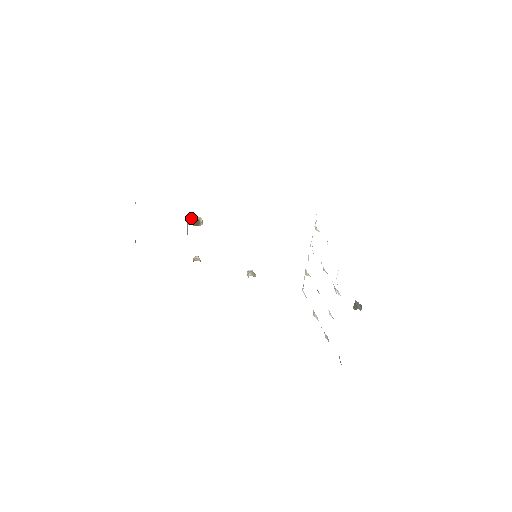
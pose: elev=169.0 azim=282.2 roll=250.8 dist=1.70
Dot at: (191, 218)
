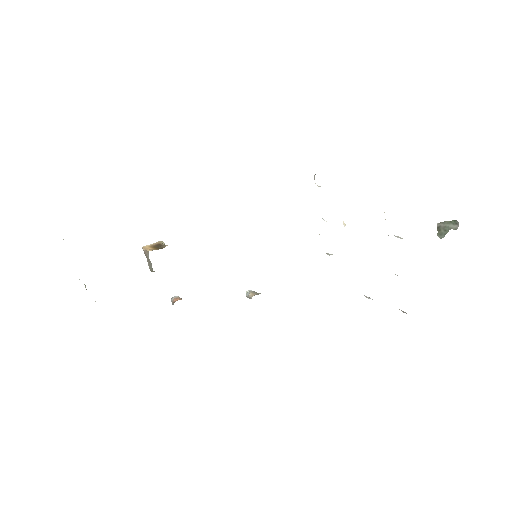
Dot at: (148, 245)
